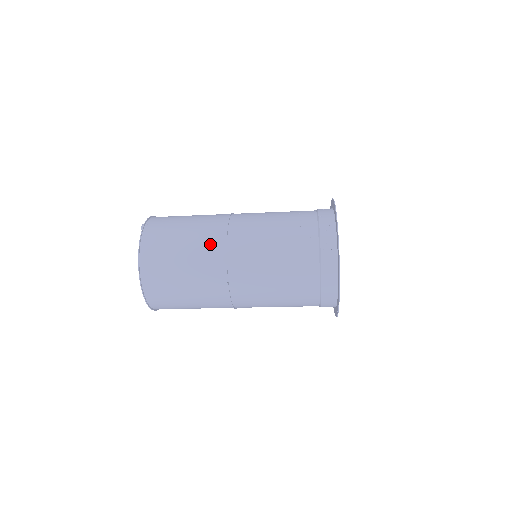
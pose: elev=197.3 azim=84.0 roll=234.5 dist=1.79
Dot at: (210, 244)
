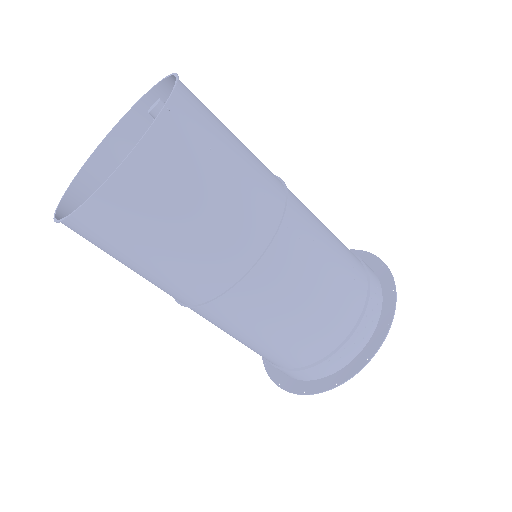
Dot at: (239, 242)
